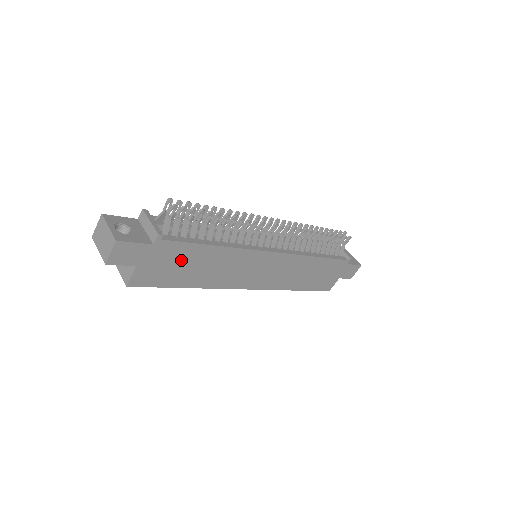
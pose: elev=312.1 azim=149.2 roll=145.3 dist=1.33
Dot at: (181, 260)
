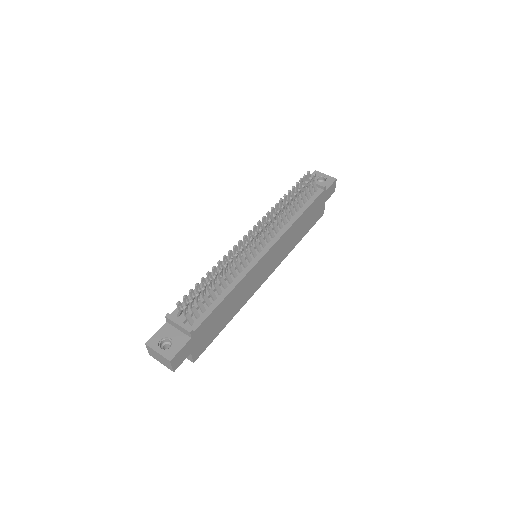
Dot at: (213, 322)
